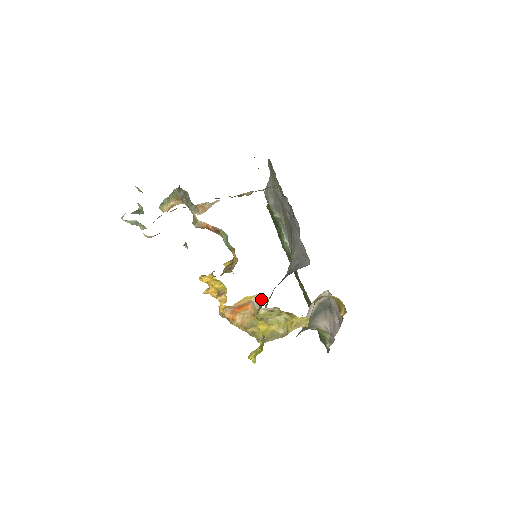
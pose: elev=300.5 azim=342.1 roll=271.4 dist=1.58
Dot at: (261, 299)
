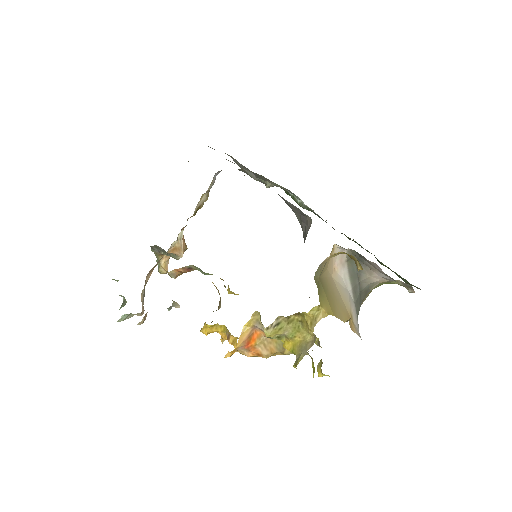
Dot at: (259, 318)
